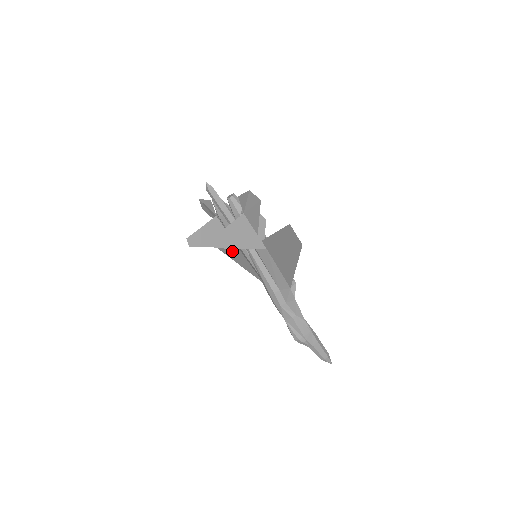
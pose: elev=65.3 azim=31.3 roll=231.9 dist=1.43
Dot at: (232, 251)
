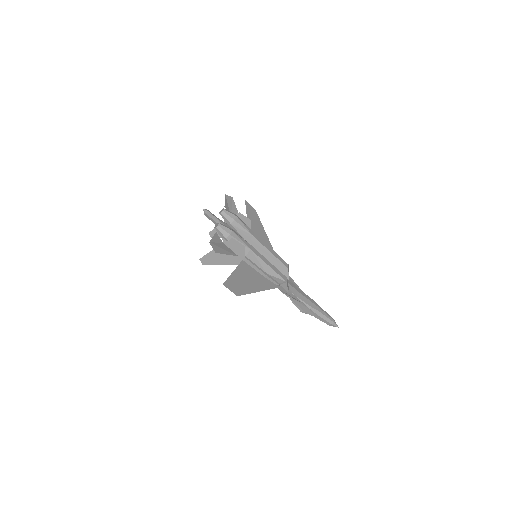
Dot at: (258, 232)
